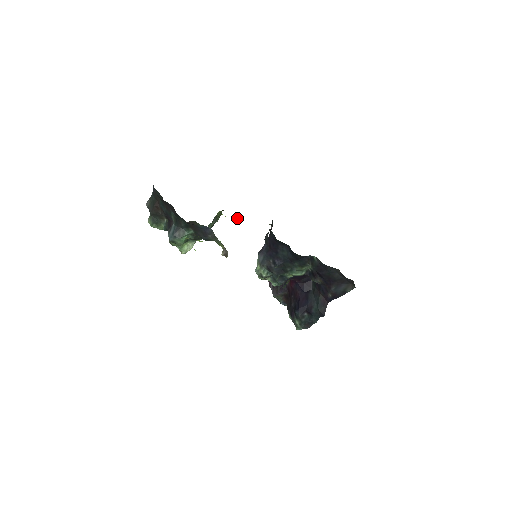
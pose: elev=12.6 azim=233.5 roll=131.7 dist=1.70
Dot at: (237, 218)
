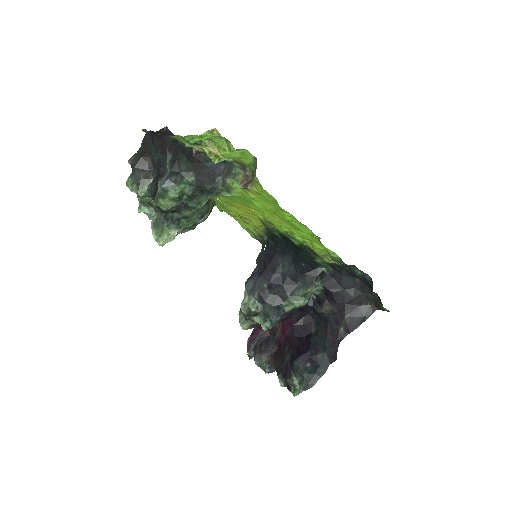
Dot at: (233, 212)
